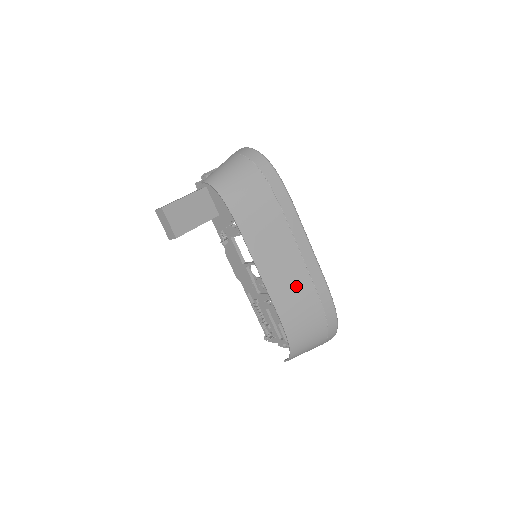
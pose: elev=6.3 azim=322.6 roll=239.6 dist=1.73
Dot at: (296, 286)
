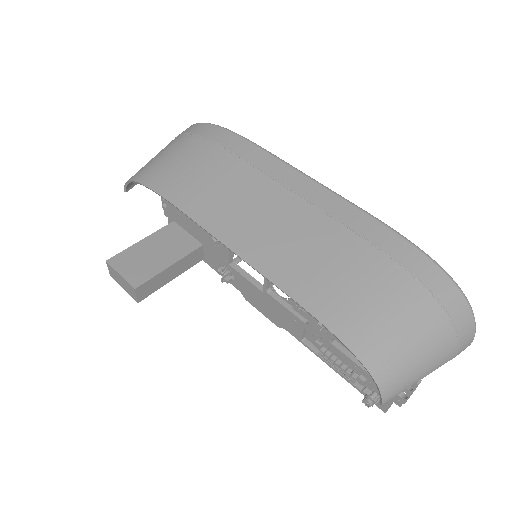
Dot at: (311, 242)
